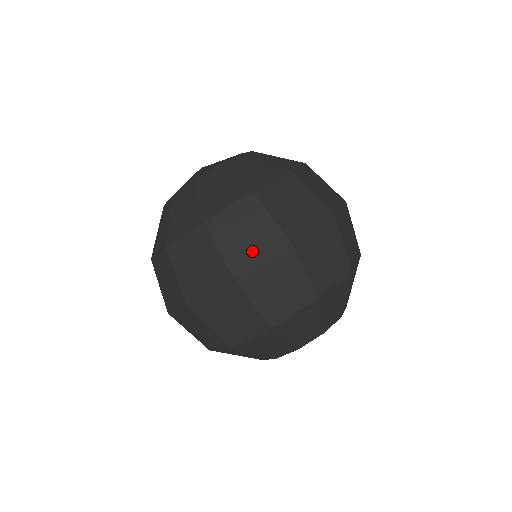
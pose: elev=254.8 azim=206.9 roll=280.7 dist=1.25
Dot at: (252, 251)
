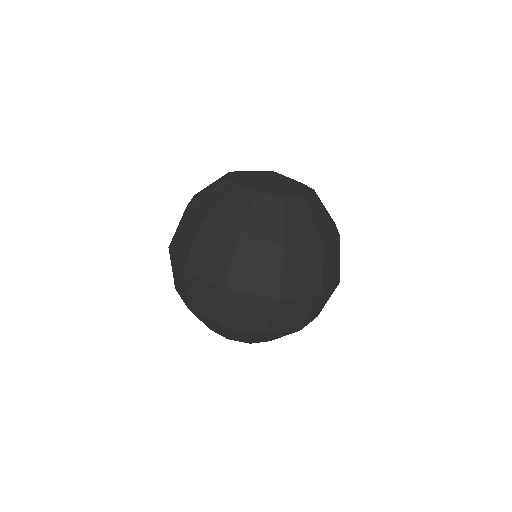
Dot at: (299, 286)
